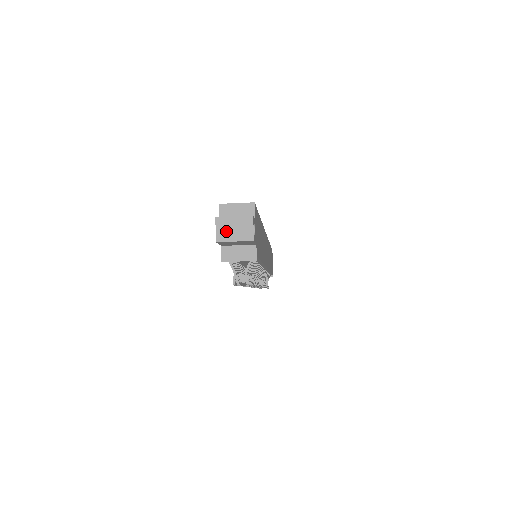
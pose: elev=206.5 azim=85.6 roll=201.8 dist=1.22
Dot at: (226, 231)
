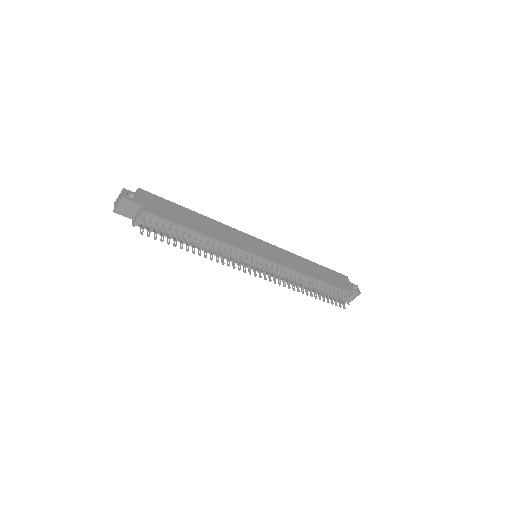
Dot at: (116, 204)
